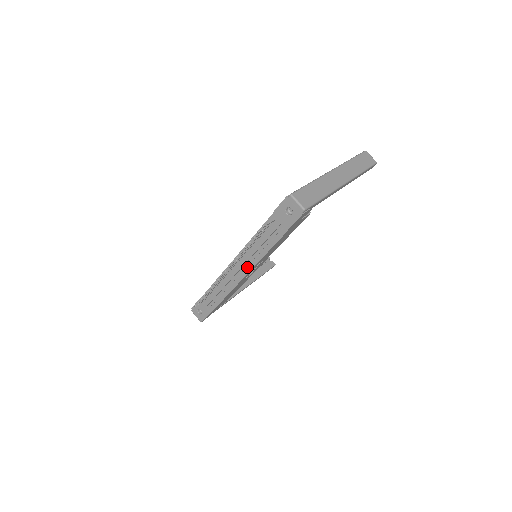
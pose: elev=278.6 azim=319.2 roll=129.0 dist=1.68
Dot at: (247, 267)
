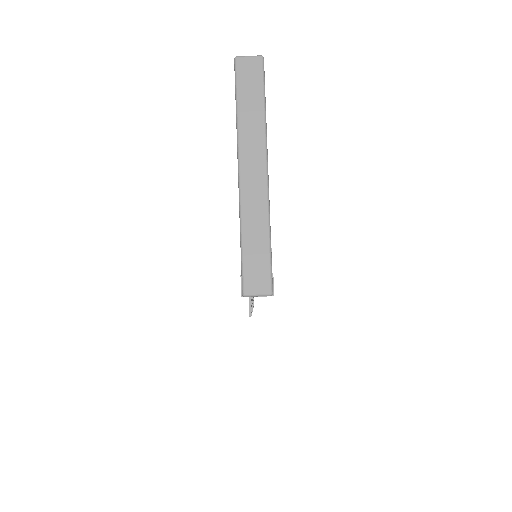
Dot at: occluded
